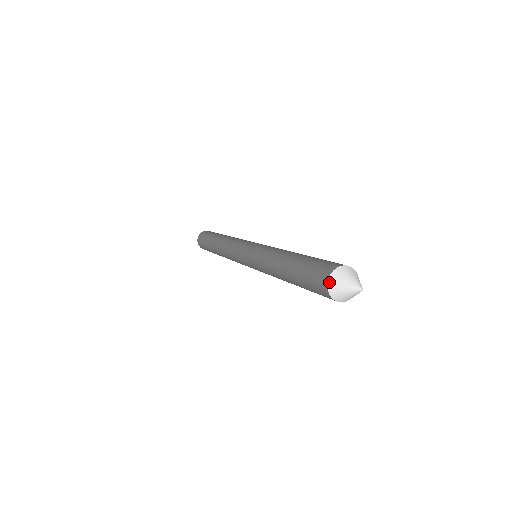
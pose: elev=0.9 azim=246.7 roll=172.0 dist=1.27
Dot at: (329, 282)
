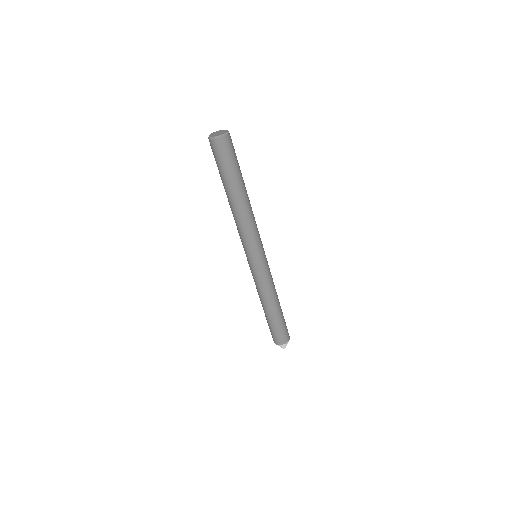
Dot at: (276, 344)
